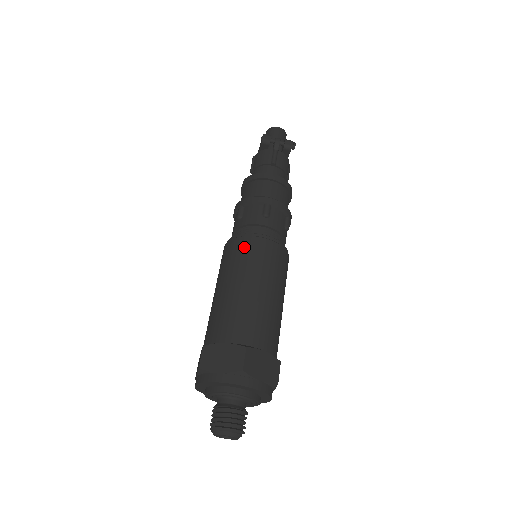
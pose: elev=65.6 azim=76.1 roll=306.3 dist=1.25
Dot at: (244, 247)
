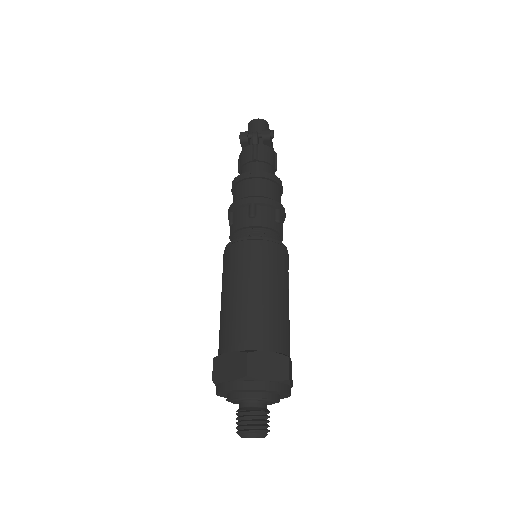
Dot at: (235, 254)
